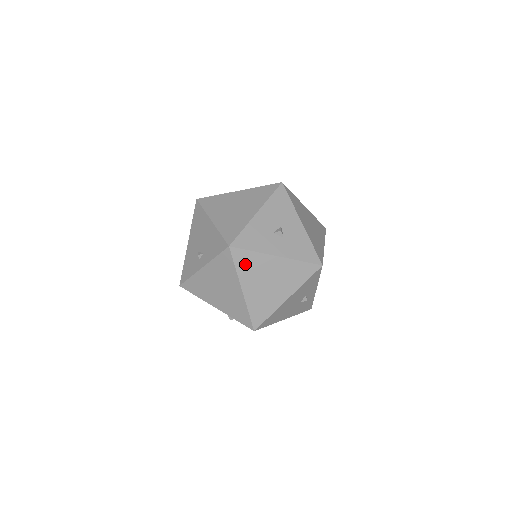
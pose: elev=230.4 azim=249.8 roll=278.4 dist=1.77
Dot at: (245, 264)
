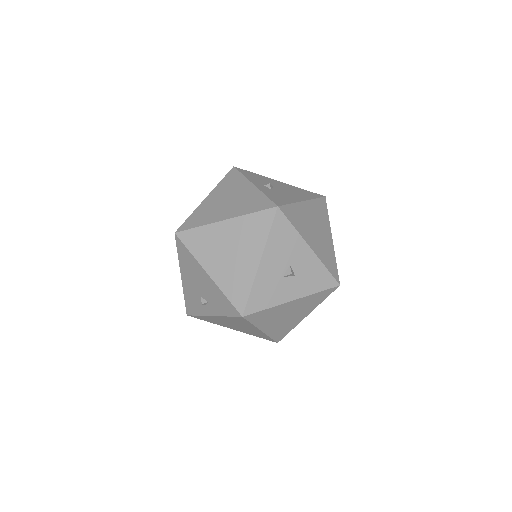
Dot at: (261, 318)
